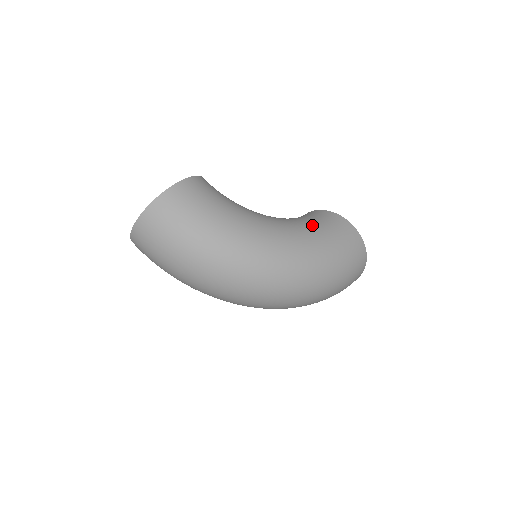
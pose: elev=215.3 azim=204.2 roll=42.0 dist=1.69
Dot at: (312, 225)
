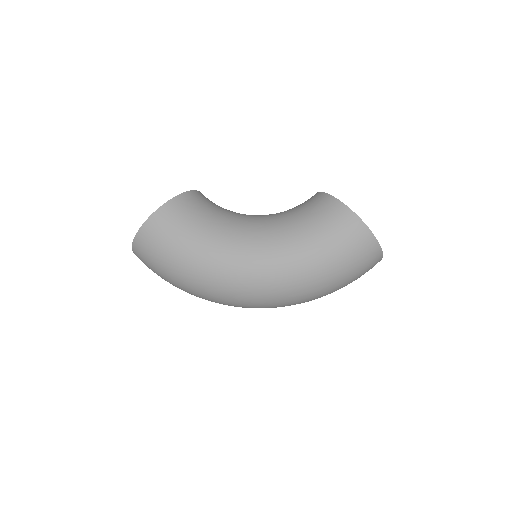
Dot at: (301, 226)
